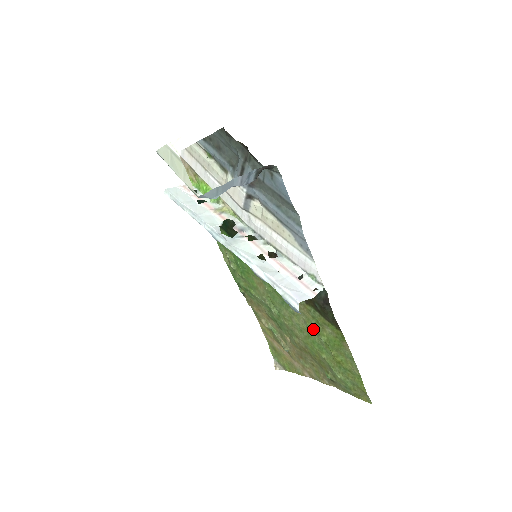
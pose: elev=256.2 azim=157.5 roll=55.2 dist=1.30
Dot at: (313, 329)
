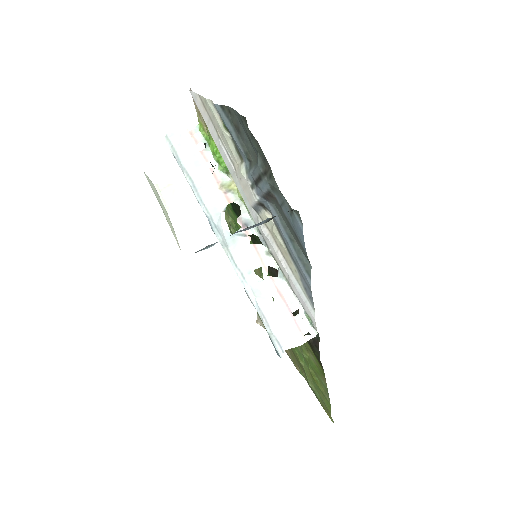
Dot at: occluded
